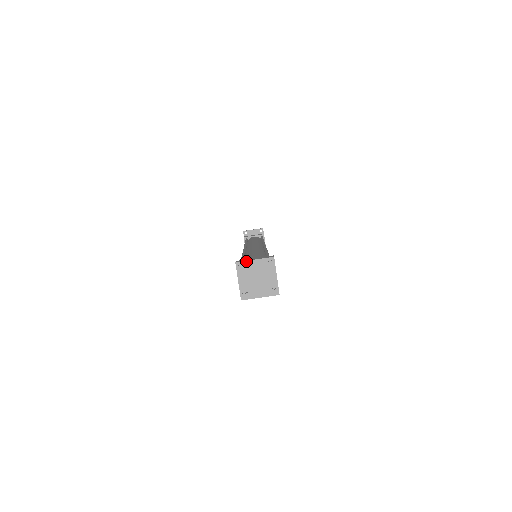
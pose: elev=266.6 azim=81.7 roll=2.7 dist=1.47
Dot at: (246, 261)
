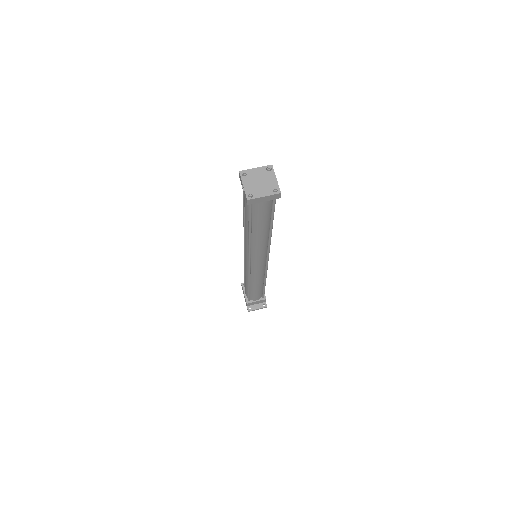
Dot at: (248, 169)
